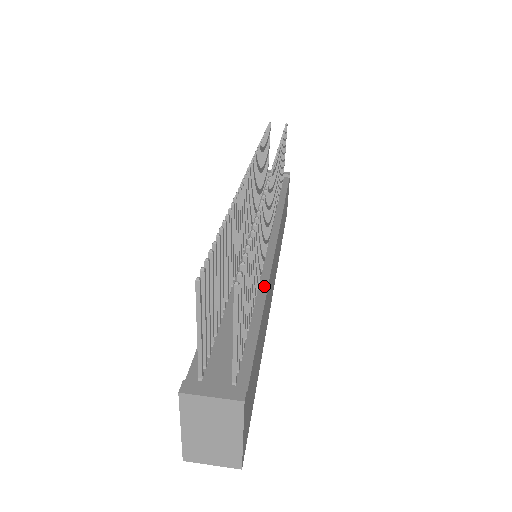
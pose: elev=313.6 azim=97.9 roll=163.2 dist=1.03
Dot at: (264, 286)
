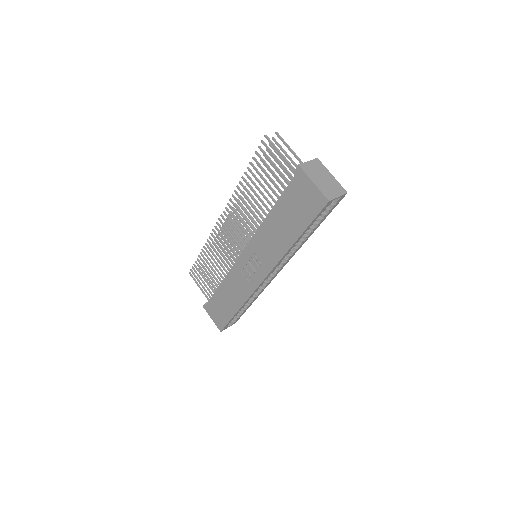
Dot at: occluded
